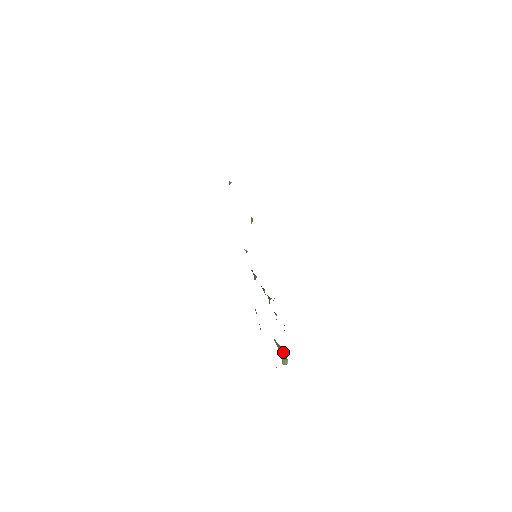
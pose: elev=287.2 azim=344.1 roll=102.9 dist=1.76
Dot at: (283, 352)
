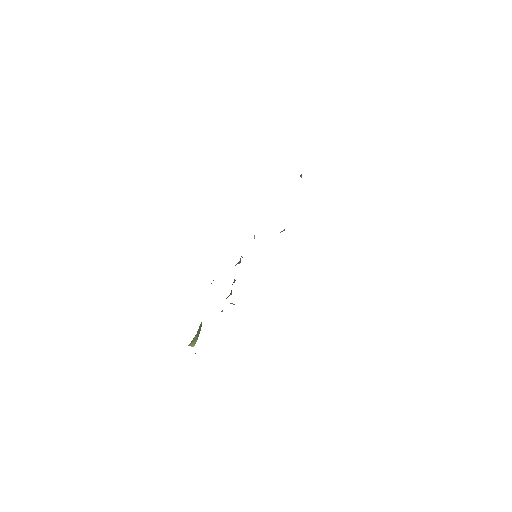
Dot at: (198, 336)
